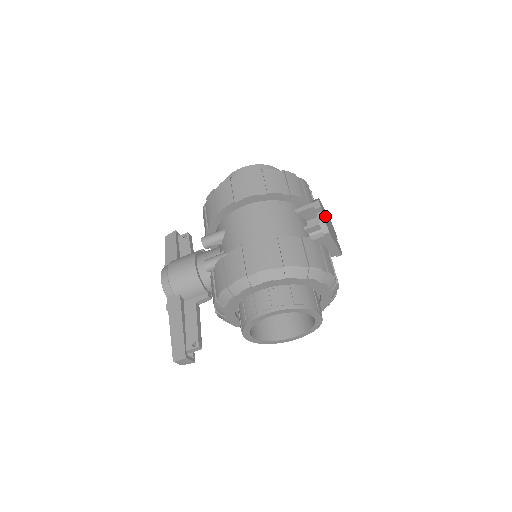
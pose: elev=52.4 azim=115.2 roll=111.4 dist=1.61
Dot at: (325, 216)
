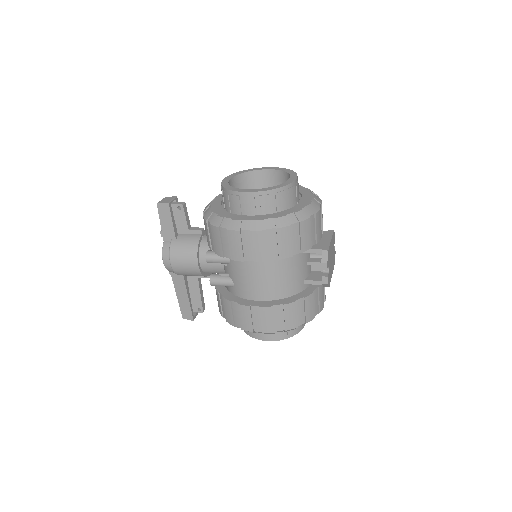
Dot at: (329, 263)
